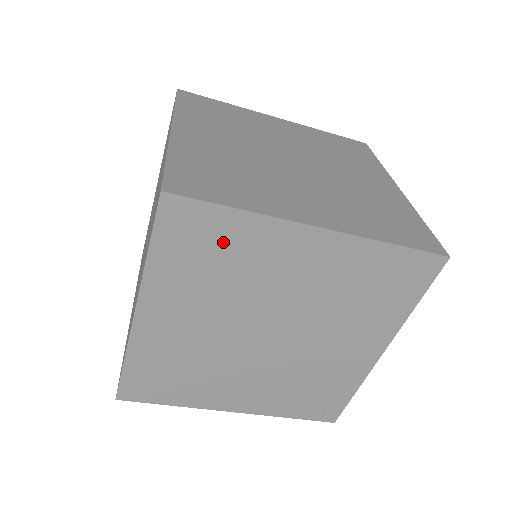
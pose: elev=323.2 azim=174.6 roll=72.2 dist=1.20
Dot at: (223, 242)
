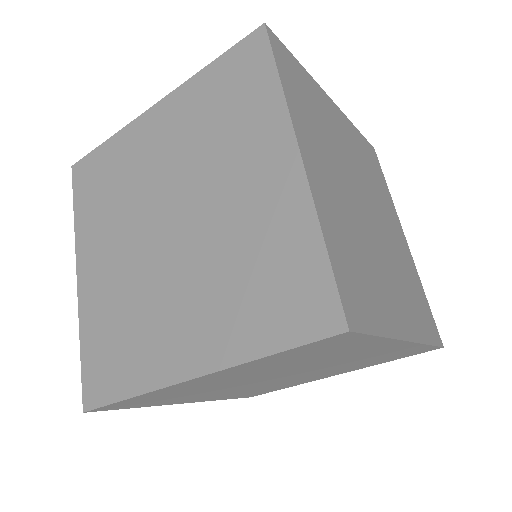
Dot at: (108, 168)
